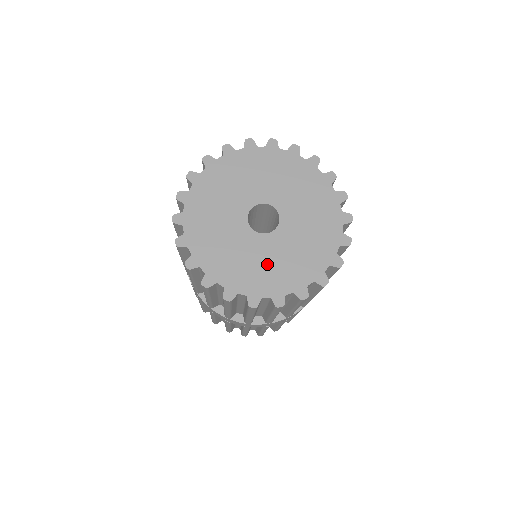
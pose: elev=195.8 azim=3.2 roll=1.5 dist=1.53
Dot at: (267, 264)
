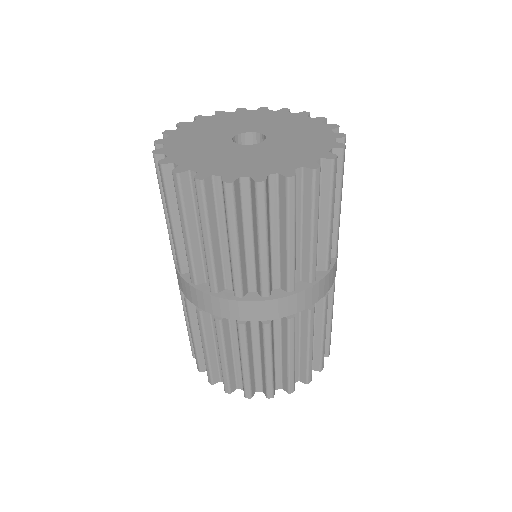
Dot at: (233, 159)
